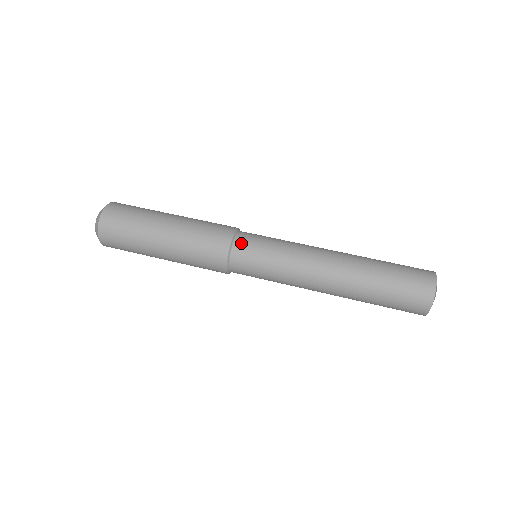
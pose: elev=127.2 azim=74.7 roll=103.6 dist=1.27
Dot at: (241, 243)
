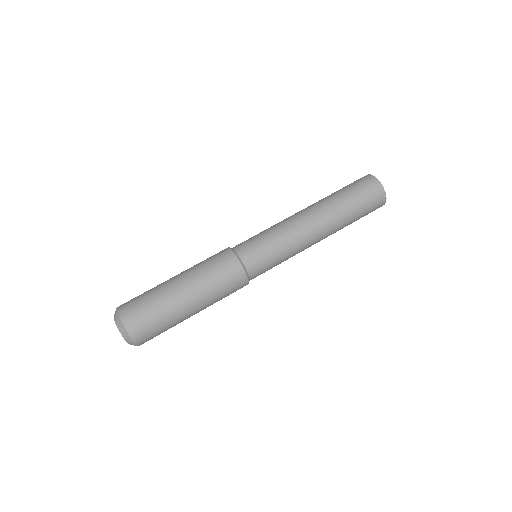
Dot at: (251, 264)
